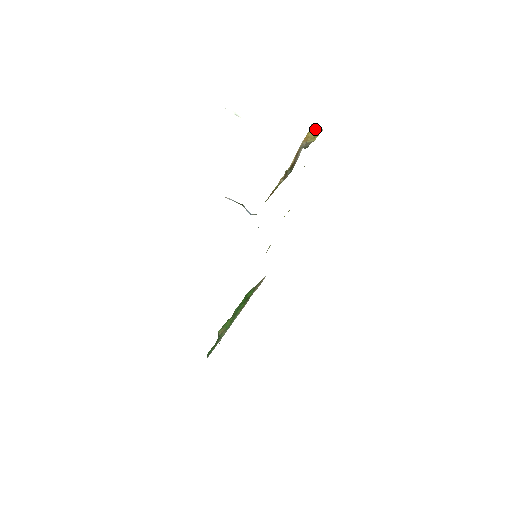
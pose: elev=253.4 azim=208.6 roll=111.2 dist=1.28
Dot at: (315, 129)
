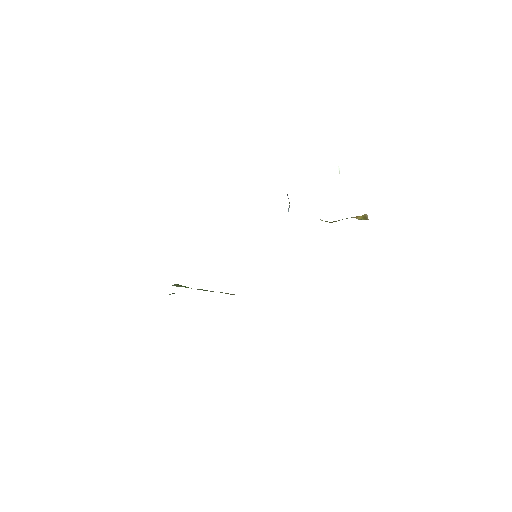
Dot at: (366, 217)
